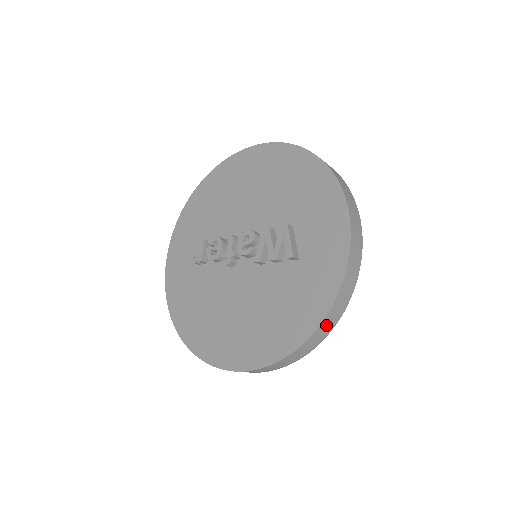
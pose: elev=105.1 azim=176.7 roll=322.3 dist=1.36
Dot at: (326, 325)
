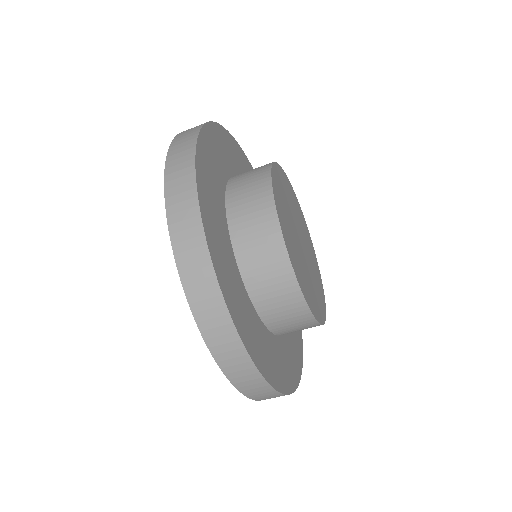
Dot at: (268, 398)
